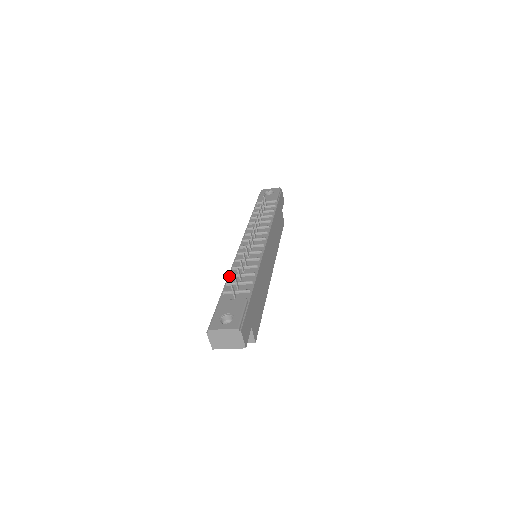
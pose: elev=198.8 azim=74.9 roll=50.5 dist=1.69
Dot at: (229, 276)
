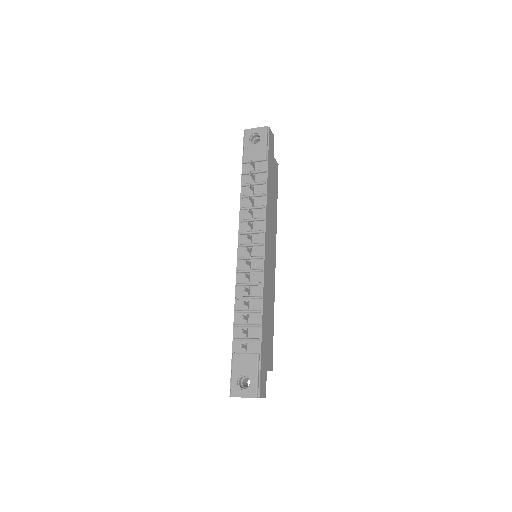
Dot at: (235, 313)
